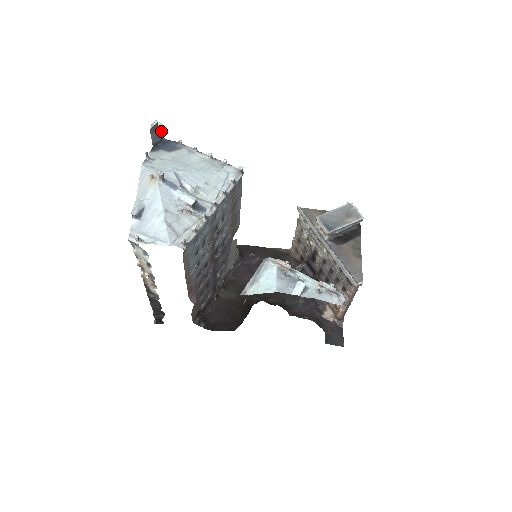
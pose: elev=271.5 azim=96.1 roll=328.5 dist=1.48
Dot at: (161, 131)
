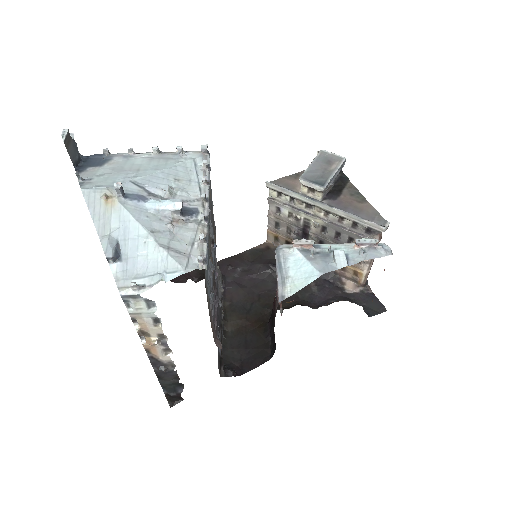
Dot at: (75, 145)
